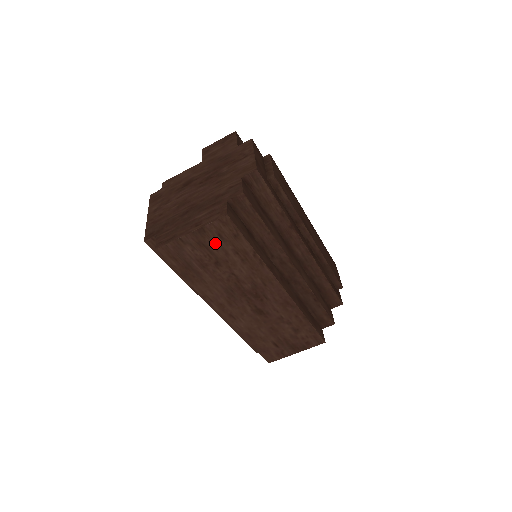
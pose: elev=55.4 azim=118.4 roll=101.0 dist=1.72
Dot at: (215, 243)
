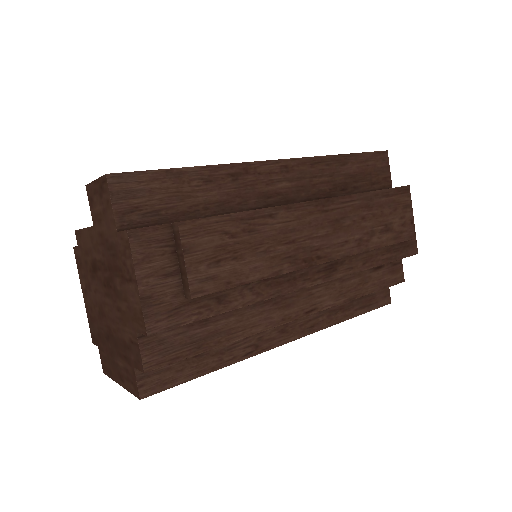
Dot at: occluded
